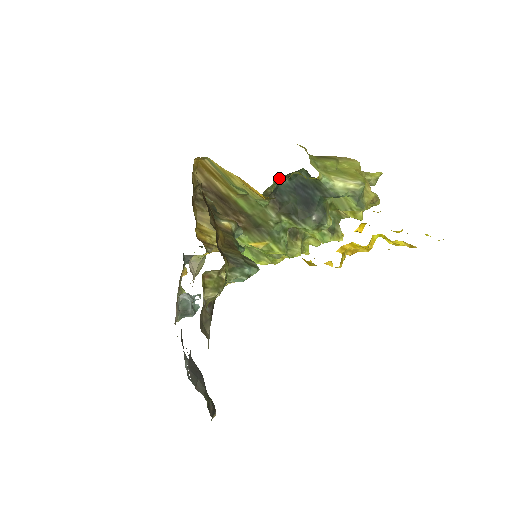
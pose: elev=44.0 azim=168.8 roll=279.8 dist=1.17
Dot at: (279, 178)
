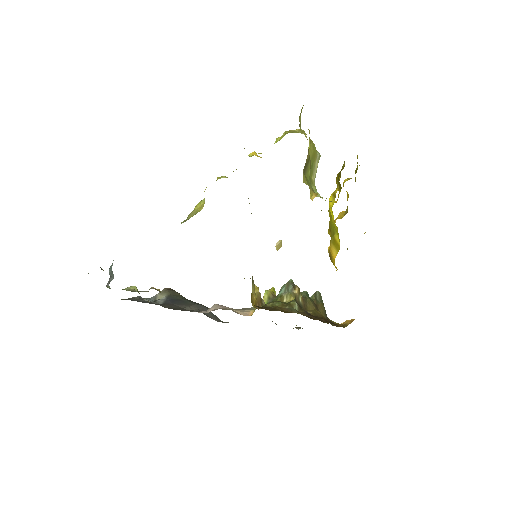
Dot at: occluded
